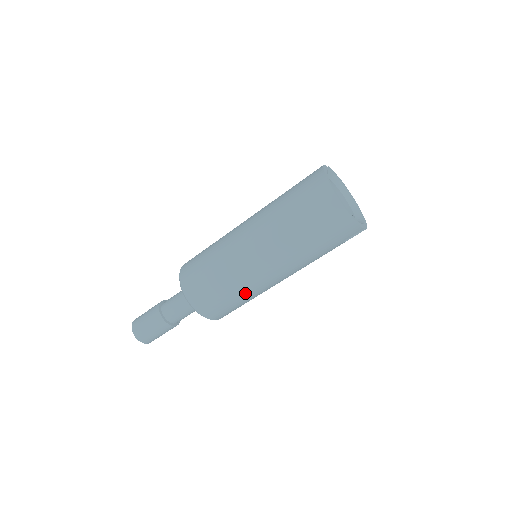
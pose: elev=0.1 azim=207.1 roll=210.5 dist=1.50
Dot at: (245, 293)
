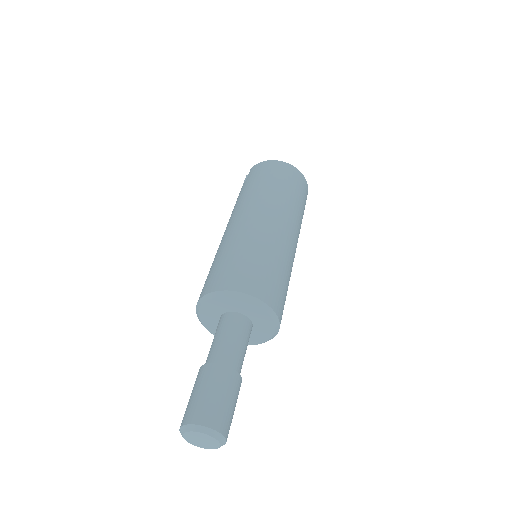
Dot at: occluded
